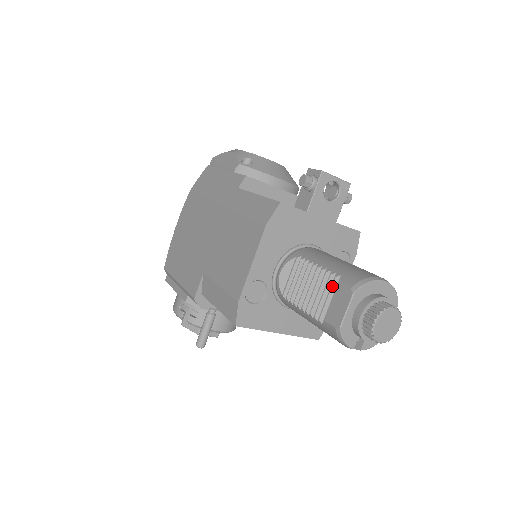
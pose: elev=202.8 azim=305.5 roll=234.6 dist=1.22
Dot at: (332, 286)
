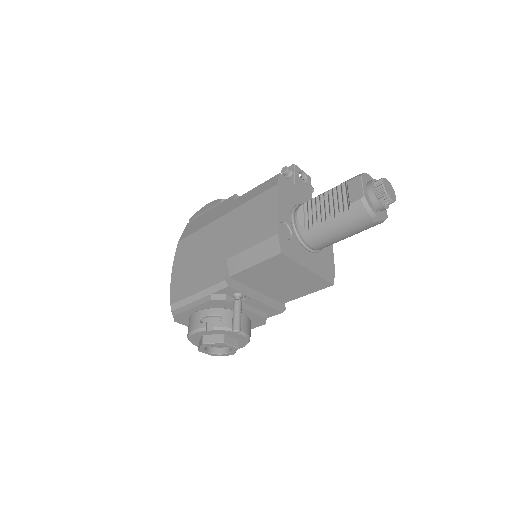
Dot at: (343, 189)
